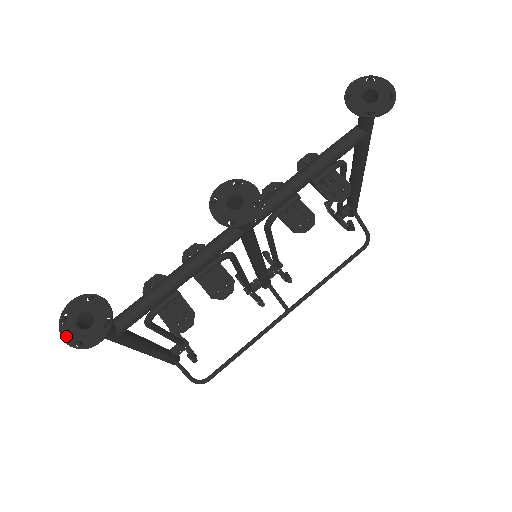
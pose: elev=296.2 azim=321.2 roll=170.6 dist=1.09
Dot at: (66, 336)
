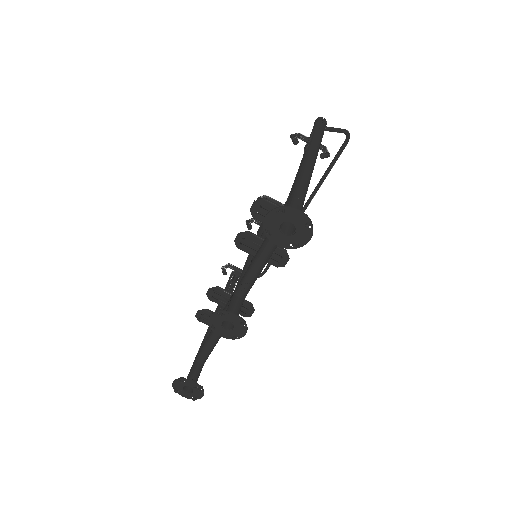
Dot at: (184, 396)
